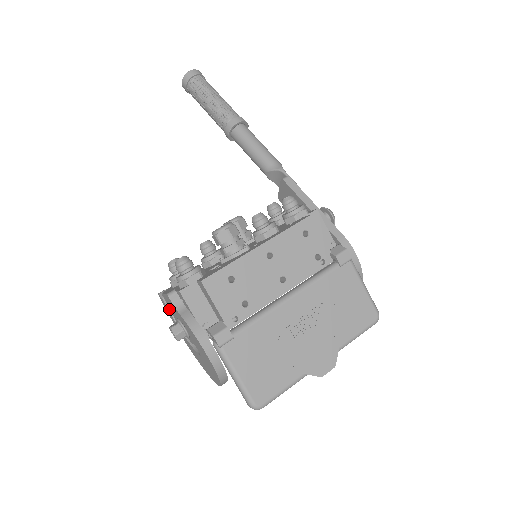
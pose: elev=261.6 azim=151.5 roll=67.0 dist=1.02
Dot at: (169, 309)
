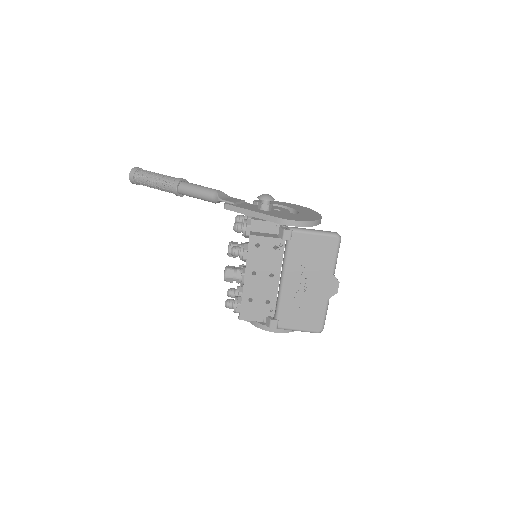
Dot at: occluded
